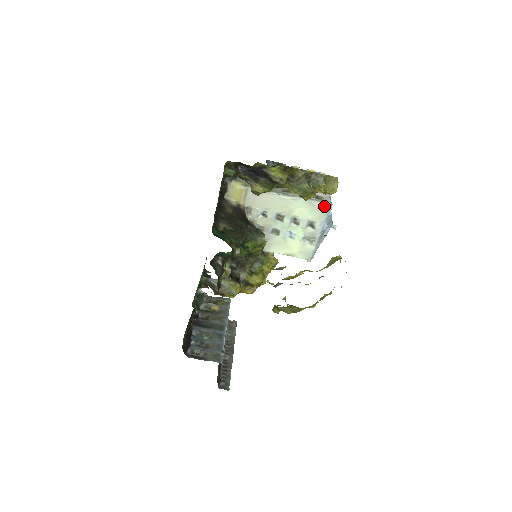
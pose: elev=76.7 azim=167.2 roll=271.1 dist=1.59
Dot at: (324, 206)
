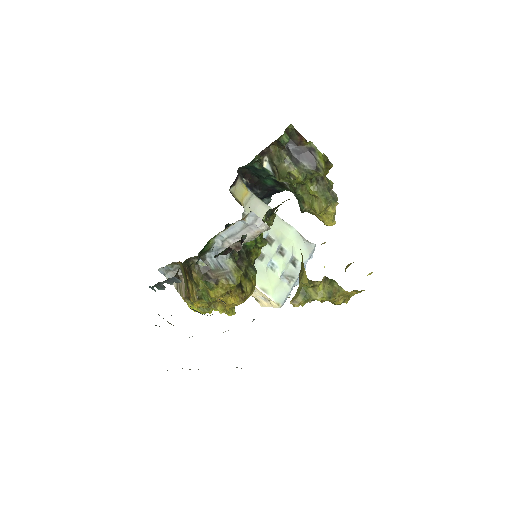
Dot at: (311, 244)
